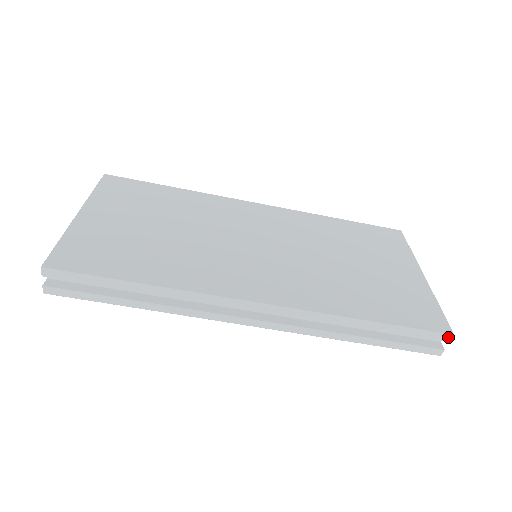
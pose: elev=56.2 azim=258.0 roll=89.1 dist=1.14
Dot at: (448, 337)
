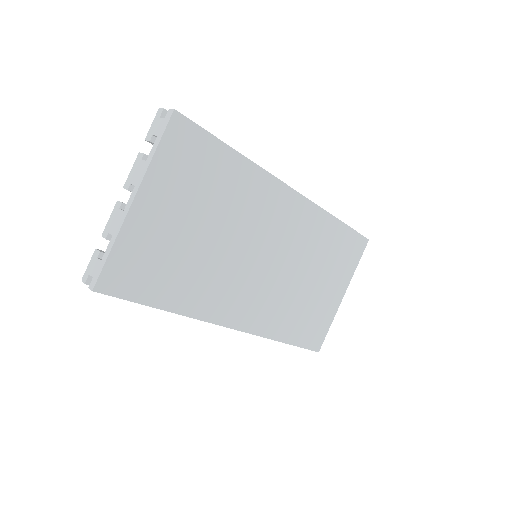
Dot at: (315, 351)
